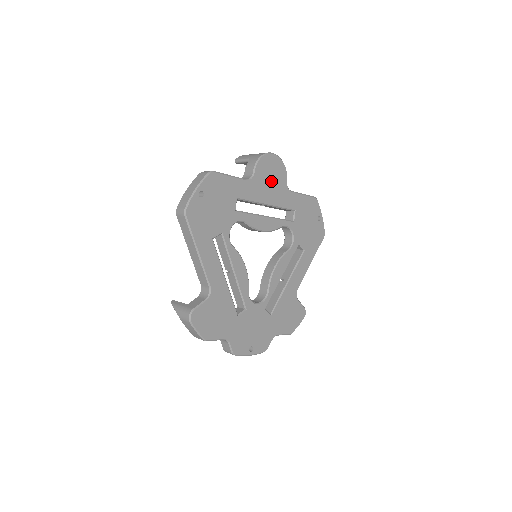
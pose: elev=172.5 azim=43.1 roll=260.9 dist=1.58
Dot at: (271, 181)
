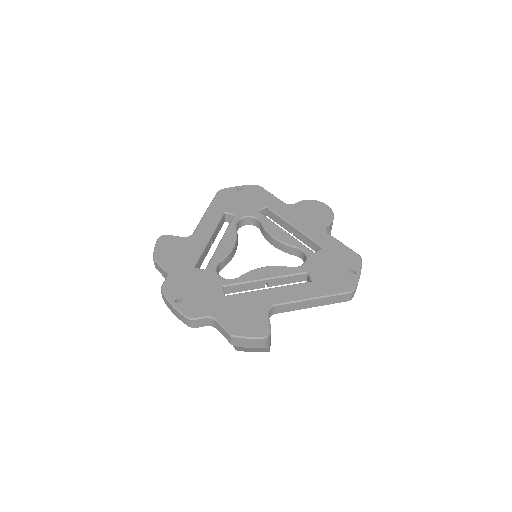
Dot at: (309, 216)
